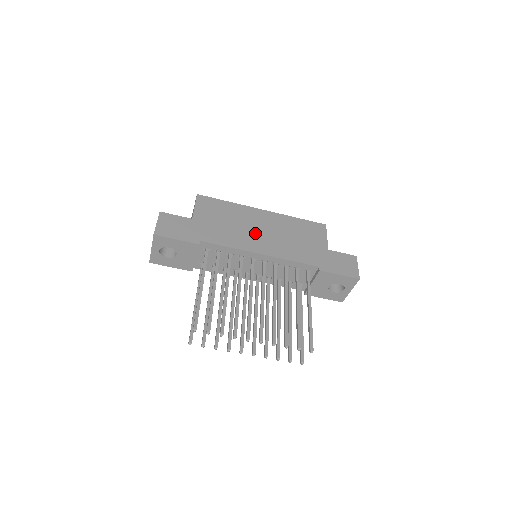
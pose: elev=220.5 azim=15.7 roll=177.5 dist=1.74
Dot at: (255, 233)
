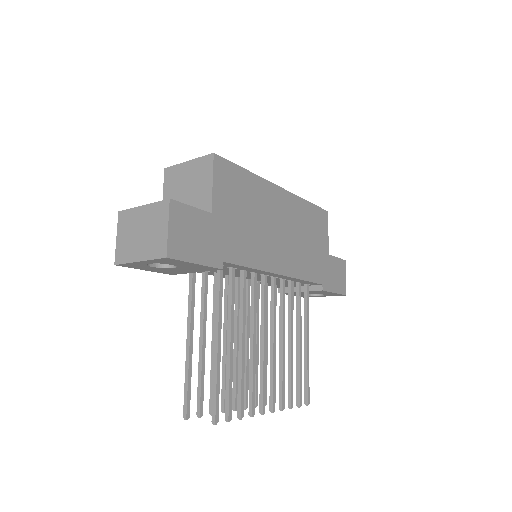
Dot at: (275, 236)
